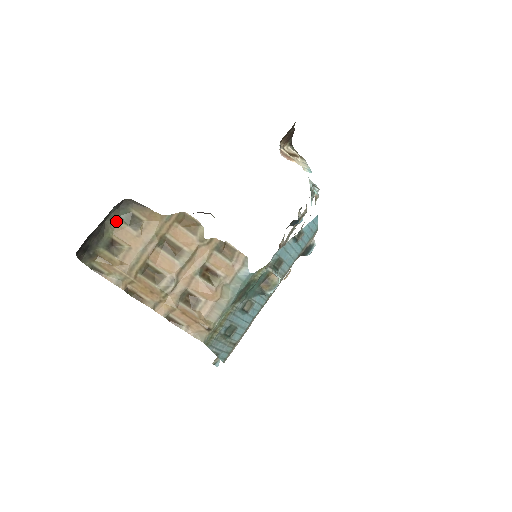
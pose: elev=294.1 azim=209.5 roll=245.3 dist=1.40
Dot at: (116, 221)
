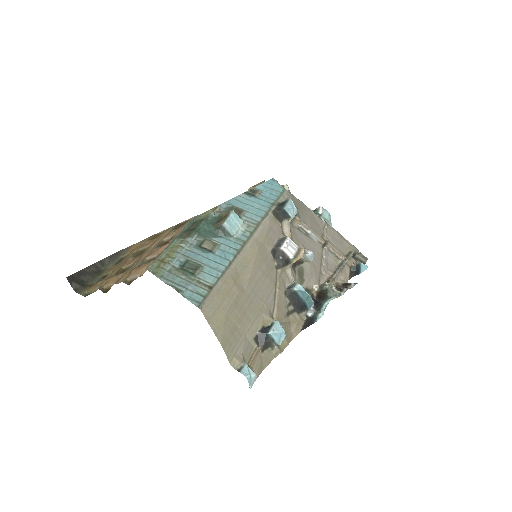
Dot at: (110, 267)
